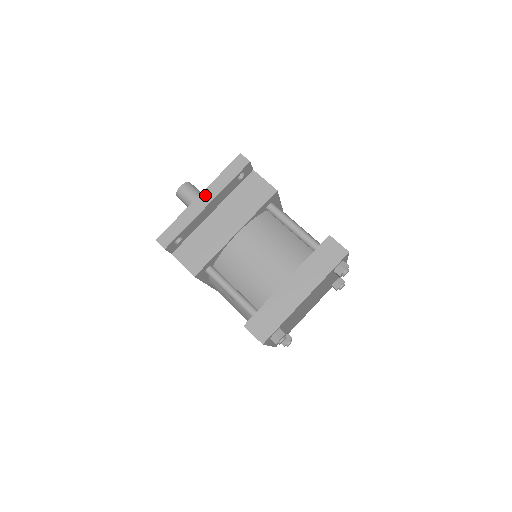
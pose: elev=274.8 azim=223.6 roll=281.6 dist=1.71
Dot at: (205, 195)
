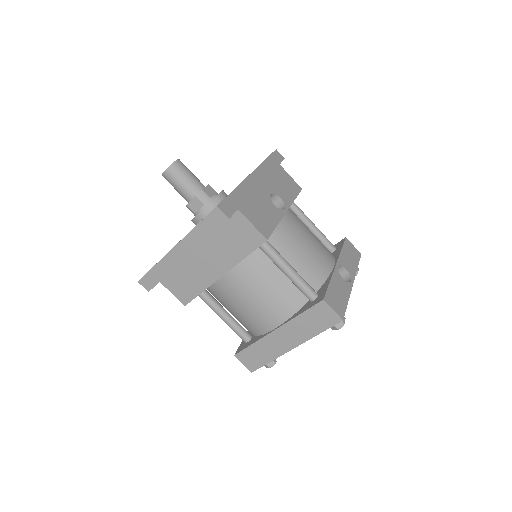
Dot at: (181, 248)
